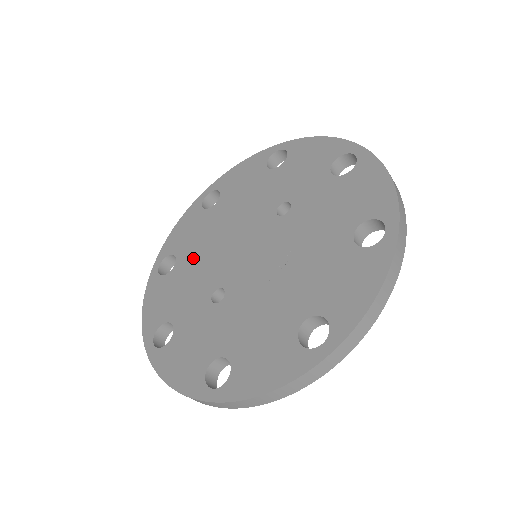
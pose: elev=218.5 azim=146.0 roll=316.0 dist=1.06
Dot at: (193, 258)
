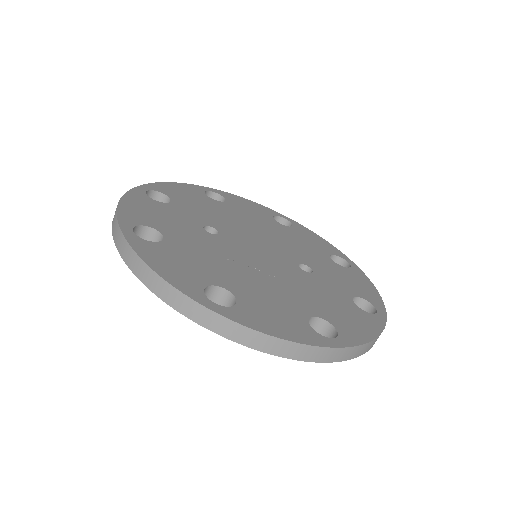
Dot at: (231, 212)
